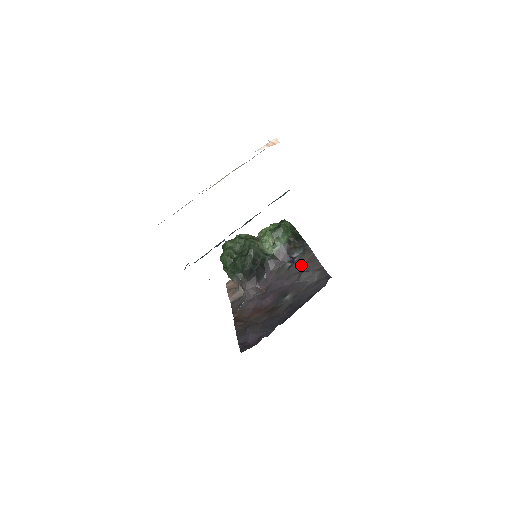
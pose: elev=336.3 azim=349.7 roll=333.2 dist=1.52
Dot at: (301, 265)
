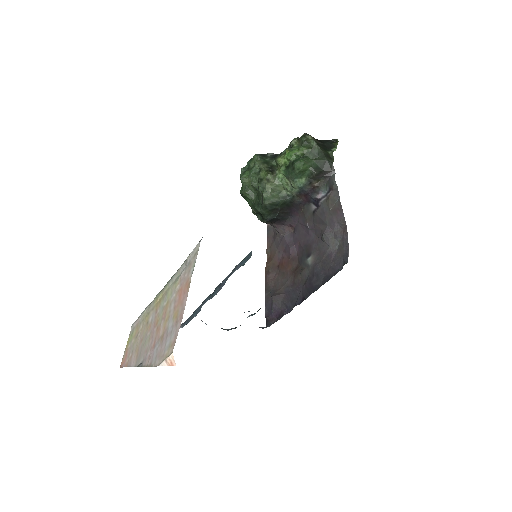
Dot at: (324, 216)
